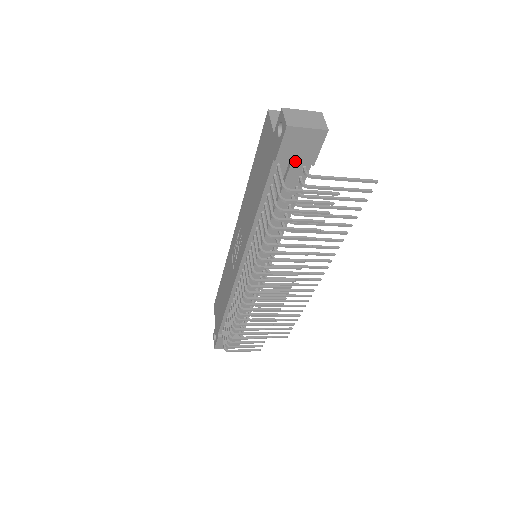
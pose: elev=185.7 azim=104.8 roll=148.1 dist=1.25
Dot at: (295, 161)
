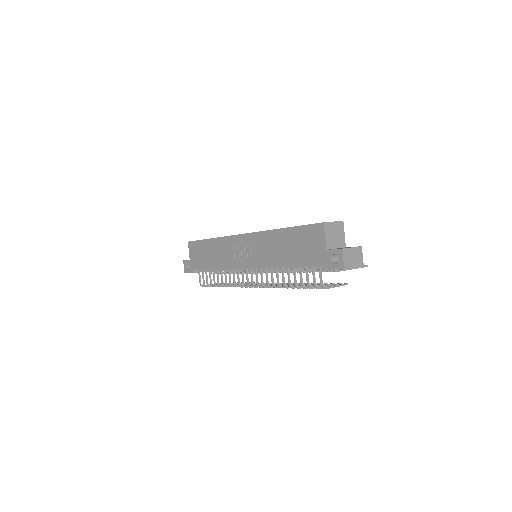
Dot at: occluded
